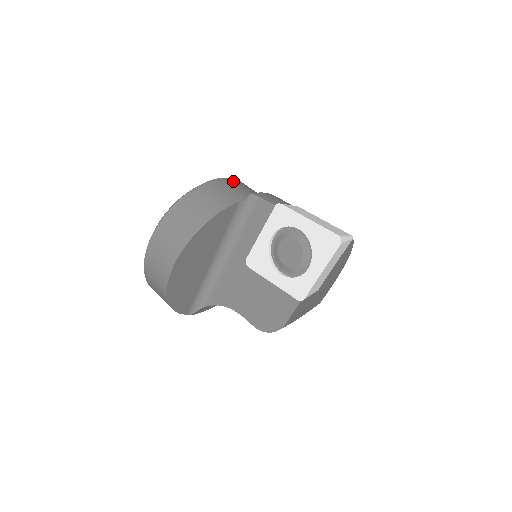
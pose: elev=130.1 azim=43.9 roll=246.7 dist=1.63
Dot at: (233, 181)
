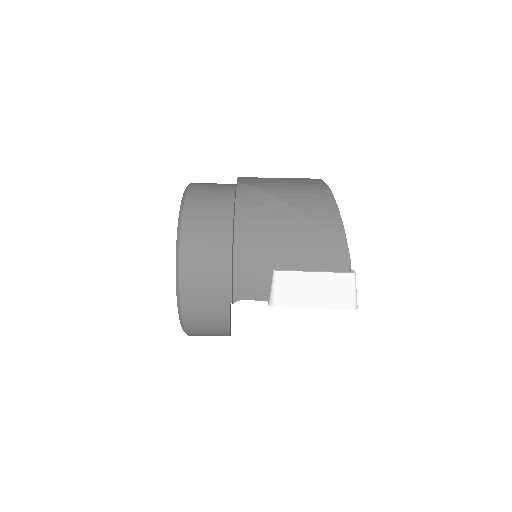
Dot at: (188, 281)
